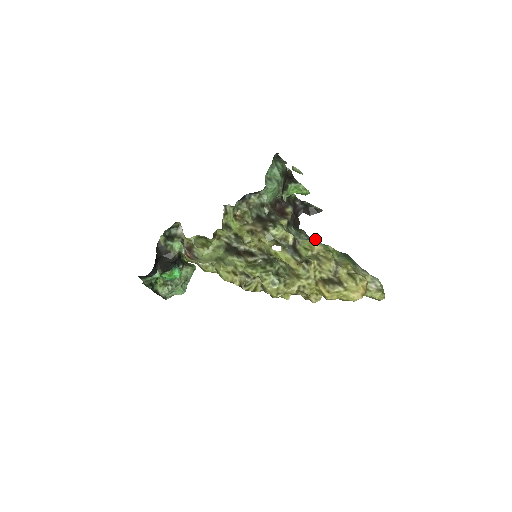
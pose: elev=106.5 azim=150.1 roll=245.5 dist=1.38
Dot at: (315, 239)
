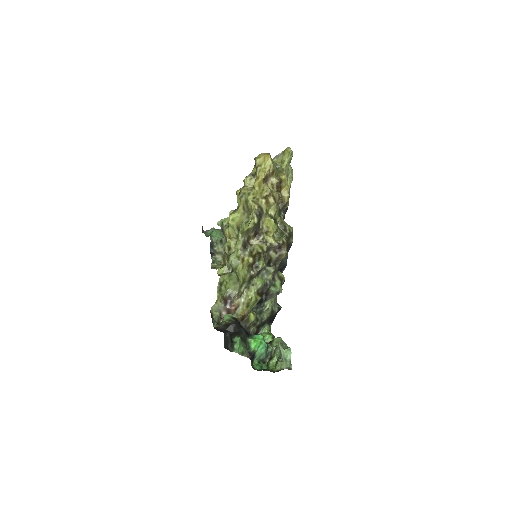
Dot at: (236, 193)
